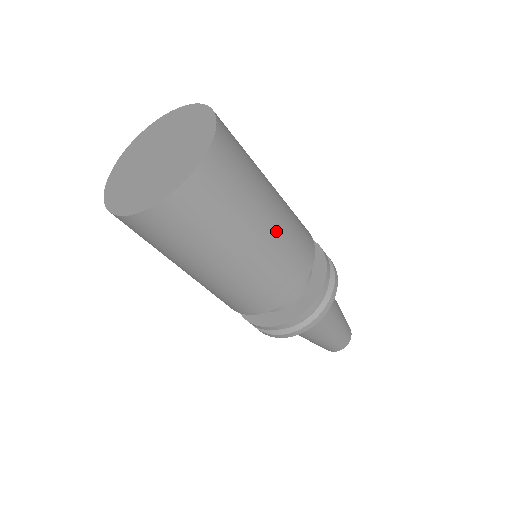
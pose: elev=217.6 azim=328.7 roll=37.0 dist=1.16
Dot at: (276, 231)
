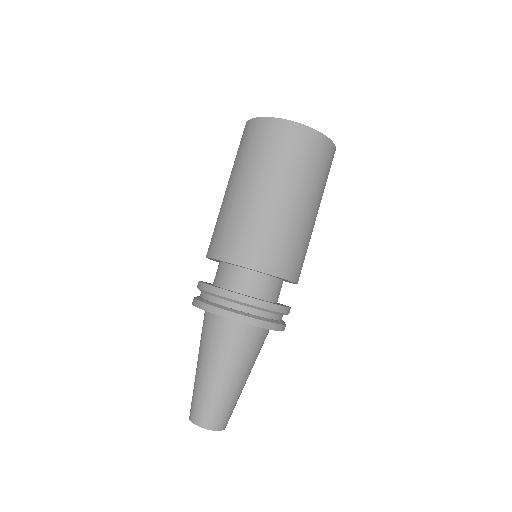
Dot at: occluded
